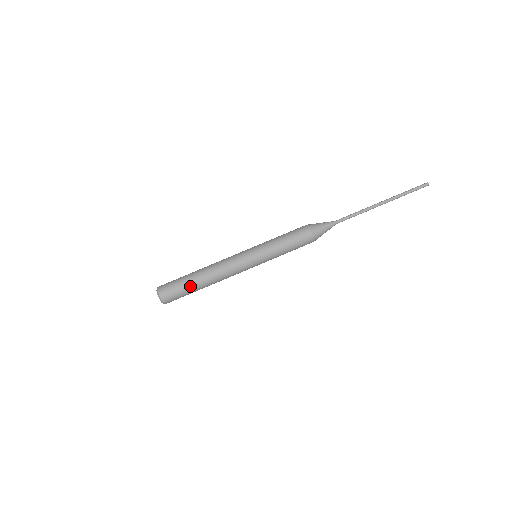
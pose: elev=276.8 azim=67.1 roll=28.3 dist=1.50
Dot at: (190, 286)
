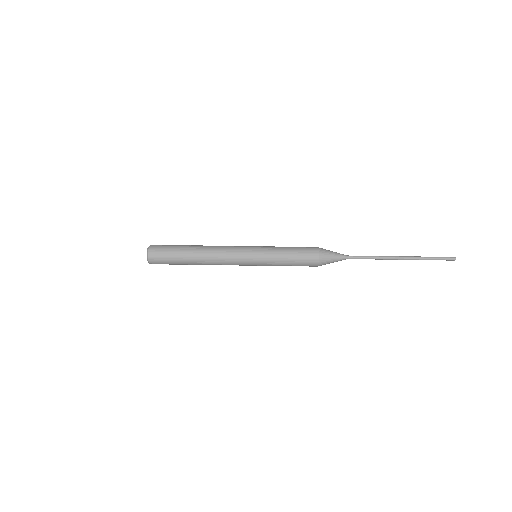
Dot at: (181, 247)
